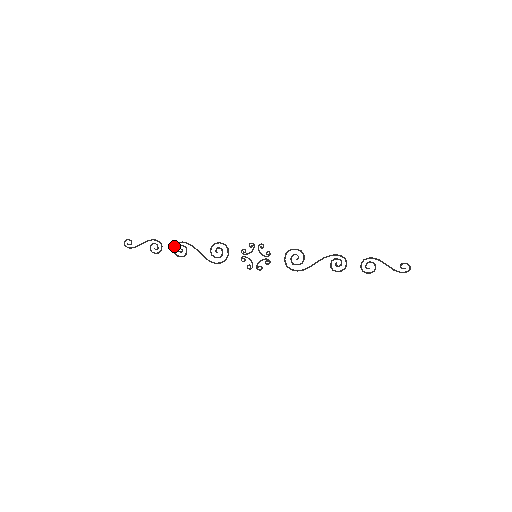
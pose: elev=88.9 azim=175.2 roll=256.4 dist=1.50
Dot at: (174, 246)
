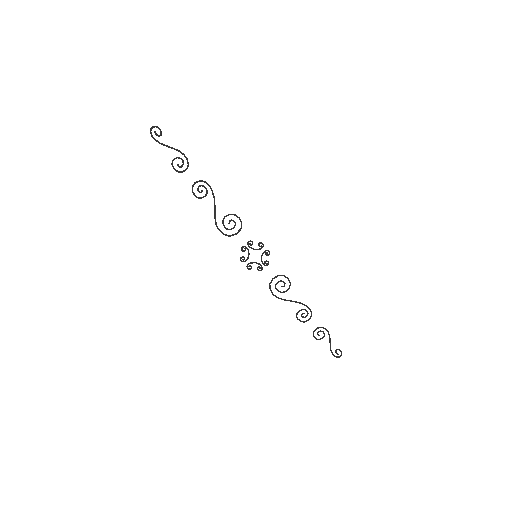
Dot at: (198, 181)
